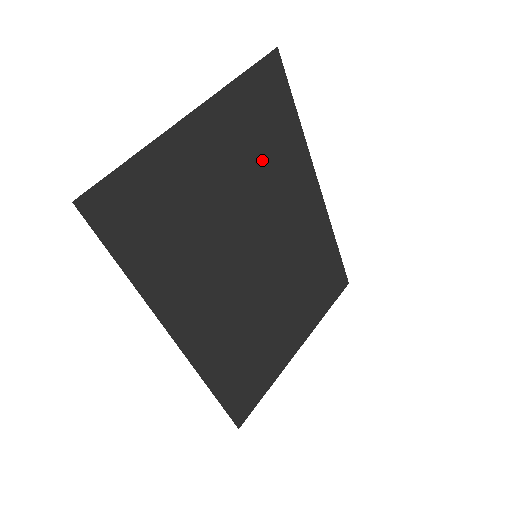
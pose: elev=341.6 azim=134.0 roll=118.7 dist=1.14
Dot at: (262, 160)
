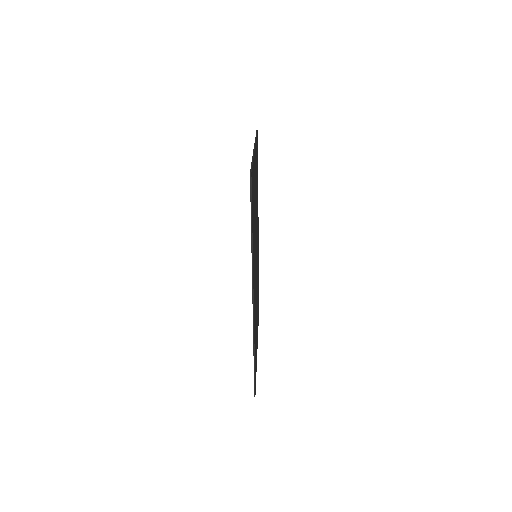
Dot at: occluded
